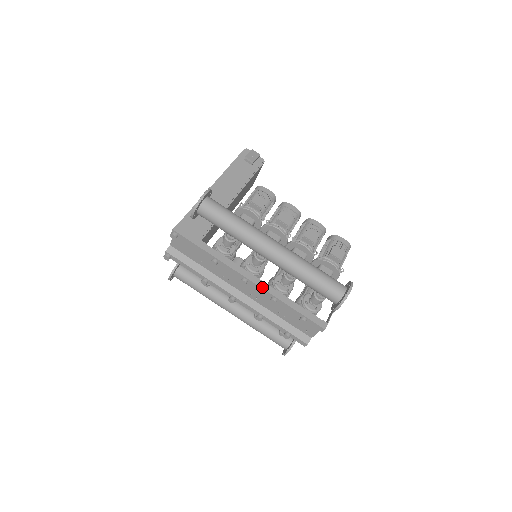
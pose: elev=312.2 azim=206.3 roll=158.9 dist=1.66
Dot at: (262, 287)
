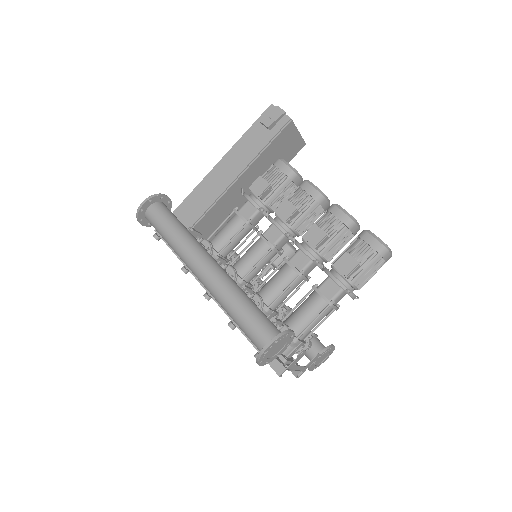
Dot at: (221, 307)
